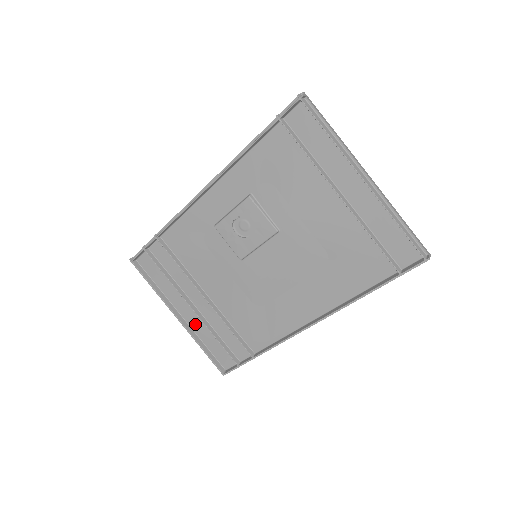
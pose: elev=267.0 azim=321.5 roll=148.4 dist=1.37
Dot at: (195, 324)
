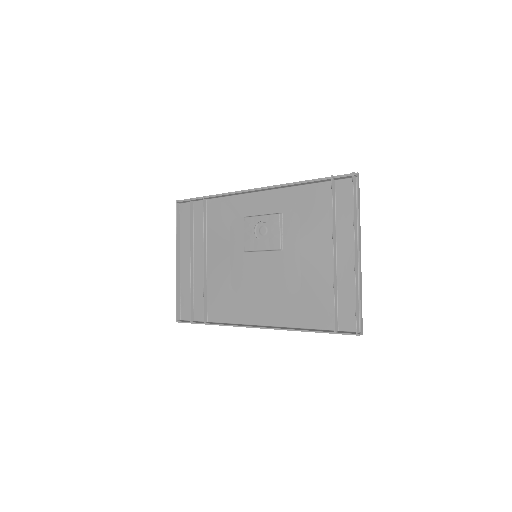
Dot at: (185, 274)
